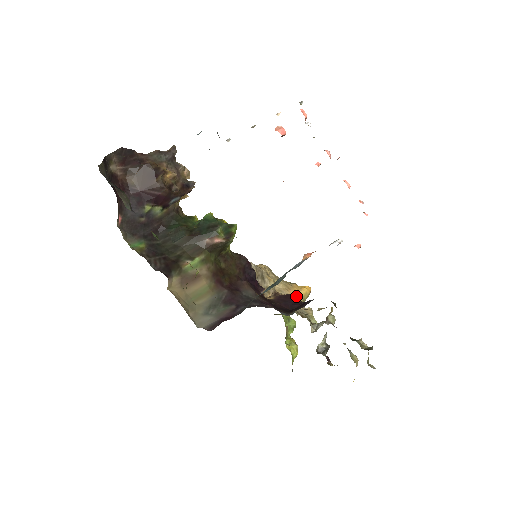
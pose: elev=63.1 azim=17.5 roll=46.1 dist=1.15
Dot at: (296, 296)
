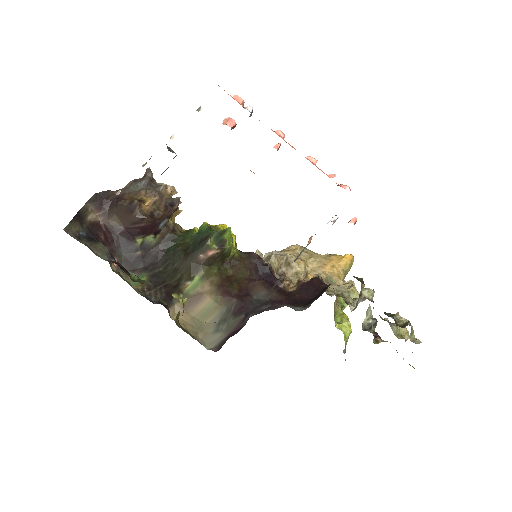
Dot at: (320, 279)
